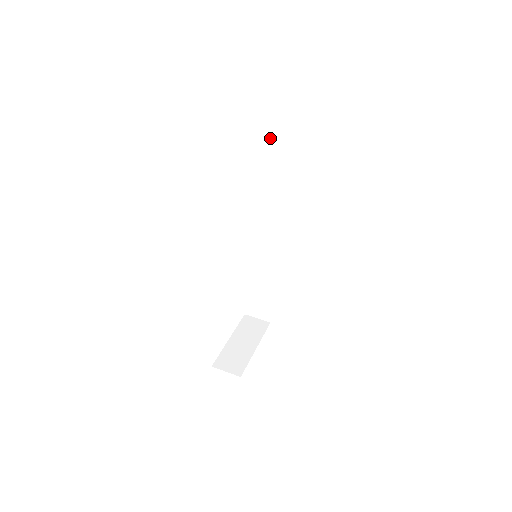
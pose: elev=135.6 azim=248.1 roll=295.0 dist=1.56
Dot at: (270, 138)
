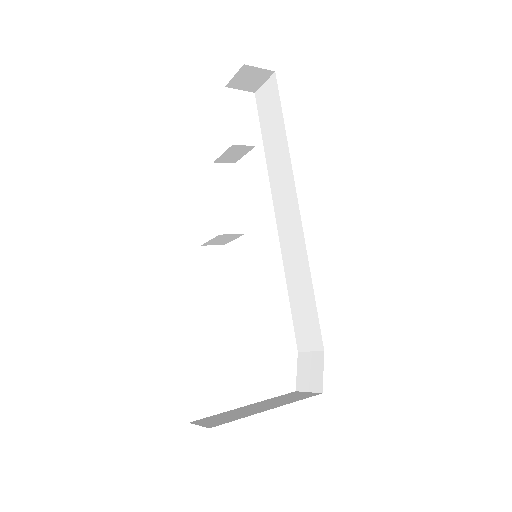
Dot at: (266, 128)
